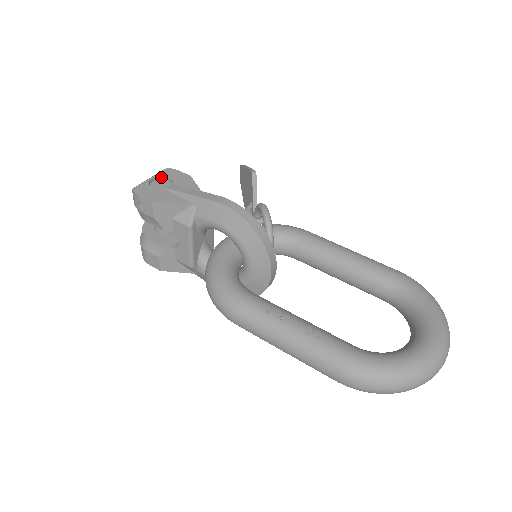
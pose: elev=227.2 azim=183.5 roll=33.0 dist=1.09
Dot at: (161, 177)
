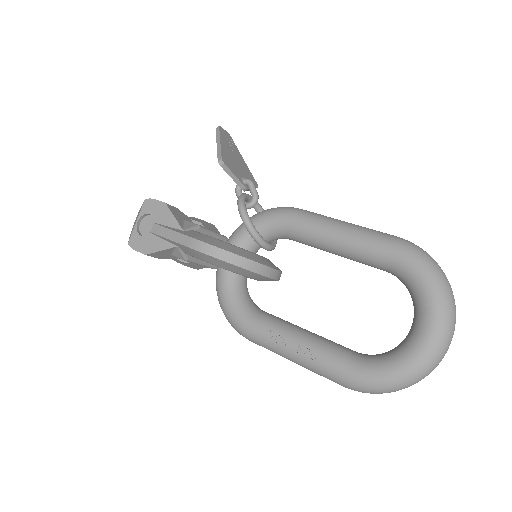
Dot at: (144, 215)
